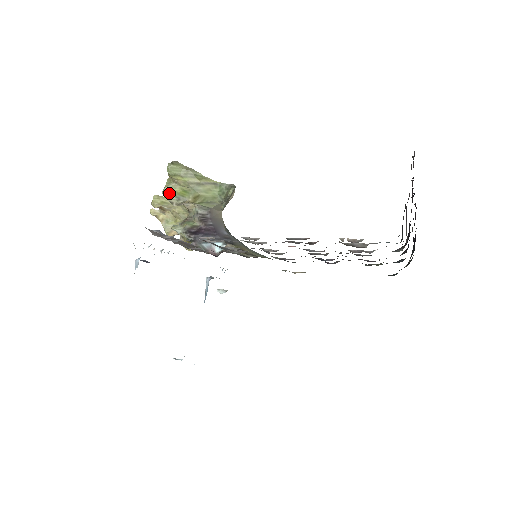
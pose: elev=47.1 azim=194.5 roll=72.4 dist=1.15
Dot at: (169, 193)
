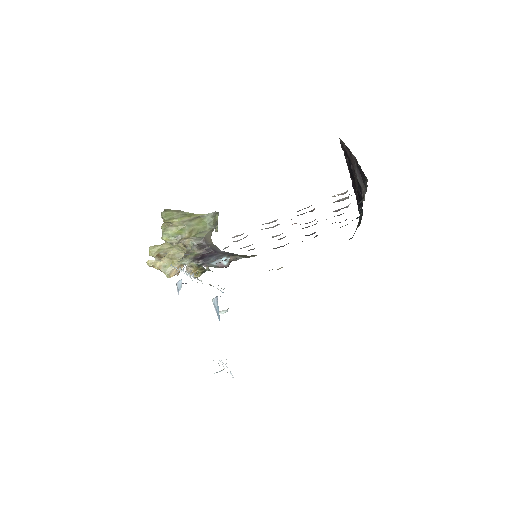
Dot at: (168, 236)
